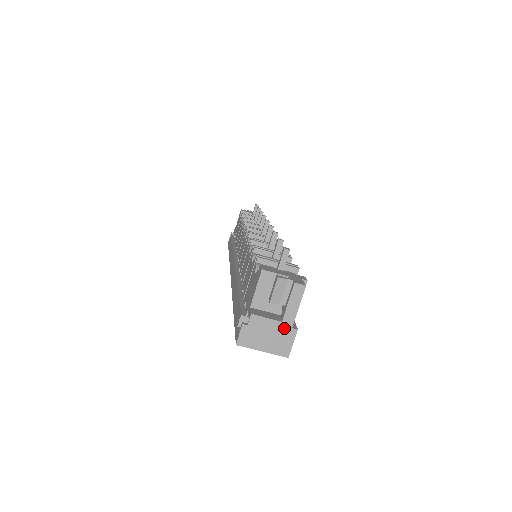
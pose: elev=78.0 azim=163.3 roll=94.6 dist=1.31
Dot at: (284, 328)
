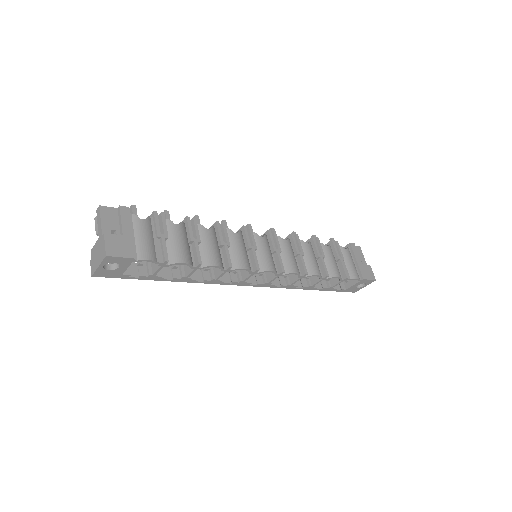
Dot at: (100, 240)
